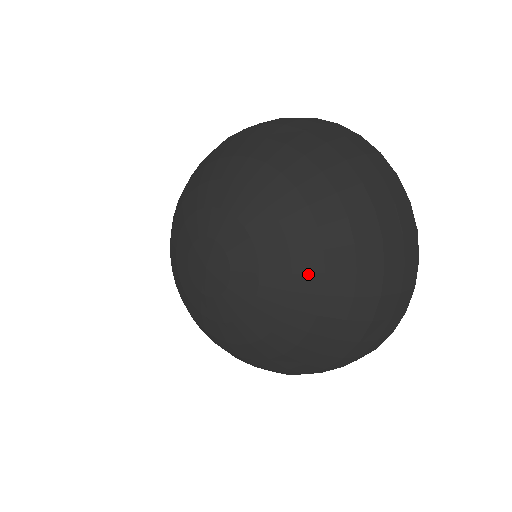
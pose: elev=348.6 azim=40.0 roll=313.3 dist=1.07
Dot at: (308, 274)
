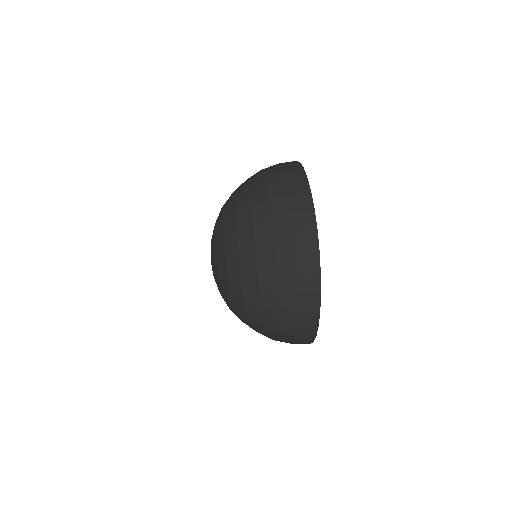
Dot at: (236, 309)
